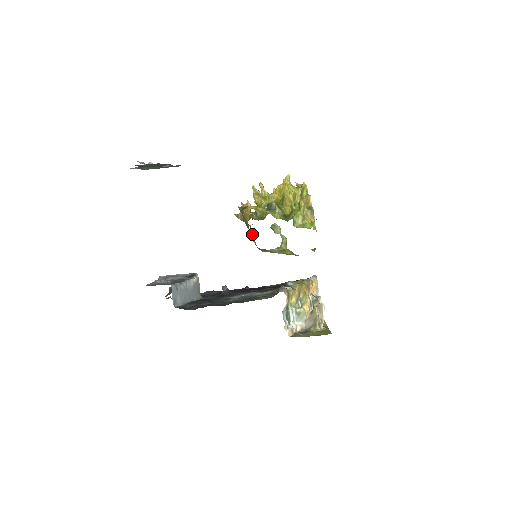
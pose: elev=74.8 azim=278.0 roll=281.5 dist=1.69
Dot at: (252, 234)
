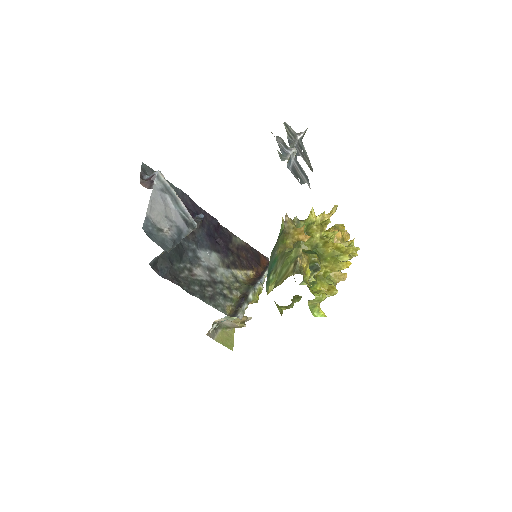
Dot at: (276, 252)
